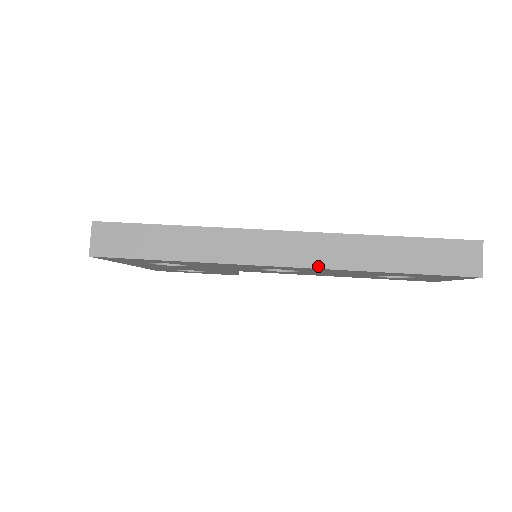
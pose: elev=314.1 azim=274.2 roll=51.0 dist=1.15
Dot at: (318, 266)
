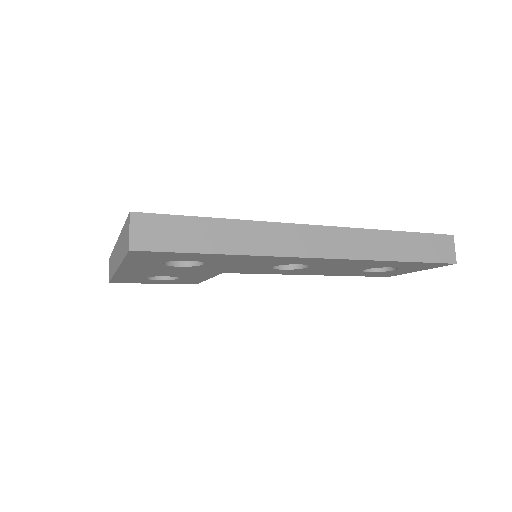
Dot at: (347, 257)
